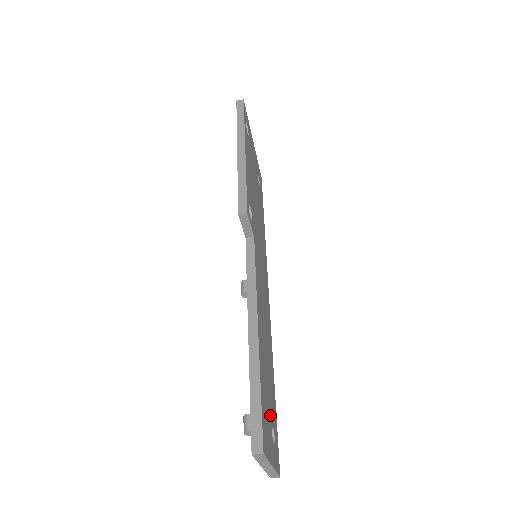
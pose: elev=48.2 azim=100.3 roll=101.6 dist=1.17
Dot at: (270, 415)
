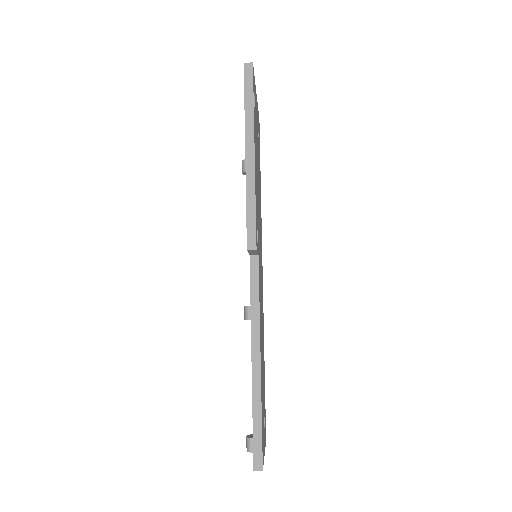
Dot at: occluded
